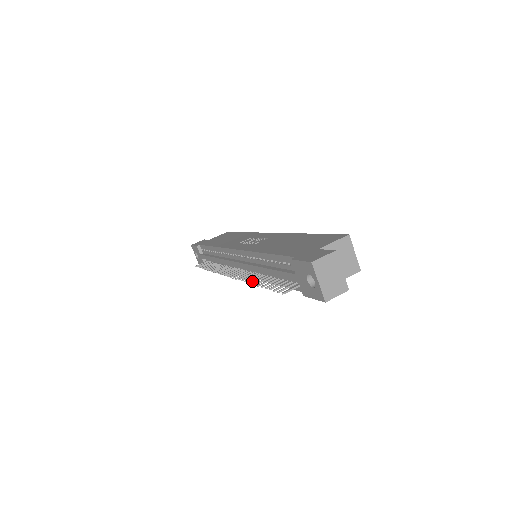
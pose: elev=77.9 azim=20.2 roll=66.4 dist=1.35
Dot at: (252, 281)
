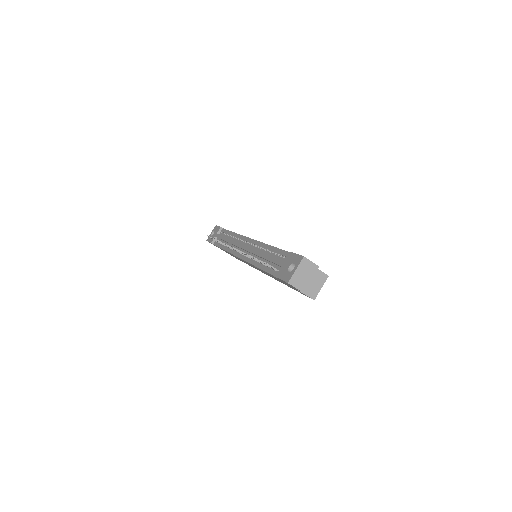
Dot at: occluded
